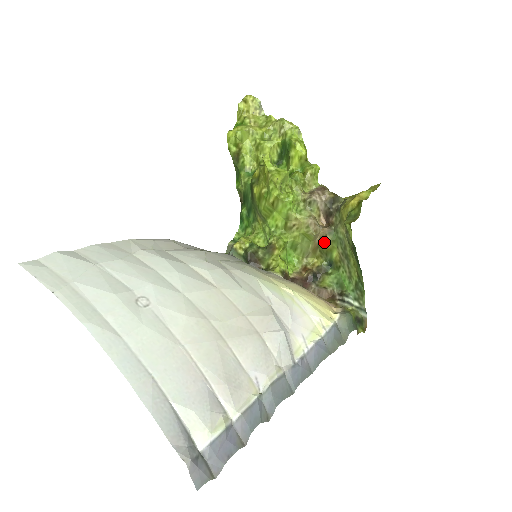
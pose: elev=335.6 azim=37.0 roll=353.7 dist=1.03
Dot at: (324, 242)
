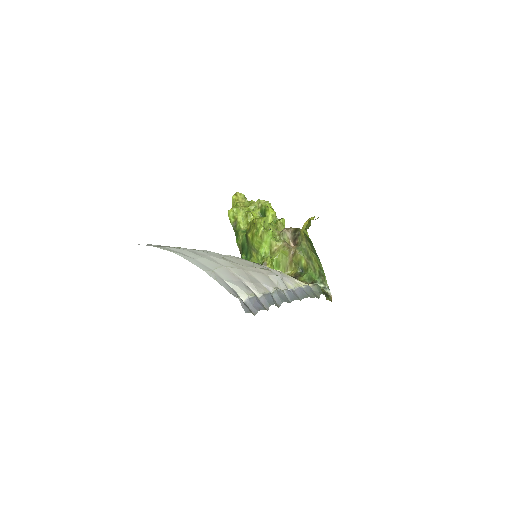
Dot at: (295, 255)
